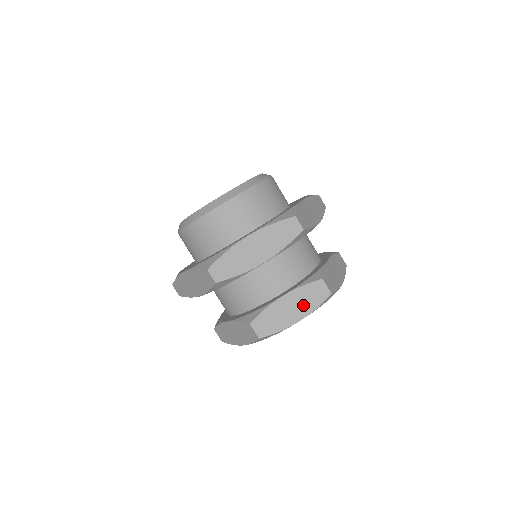
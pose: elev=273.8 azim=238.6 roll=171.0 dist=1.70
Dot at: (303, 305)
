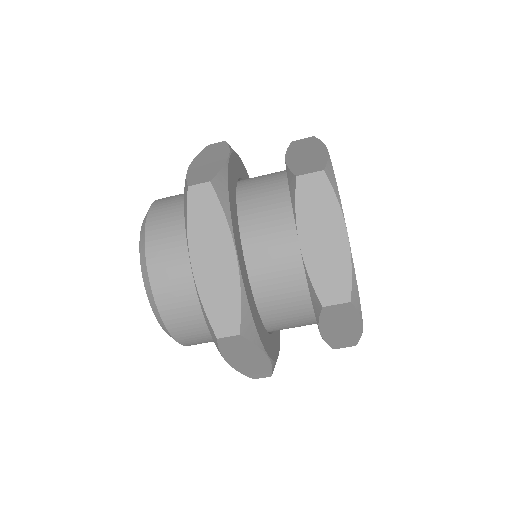
Dot at: (309, 148)
